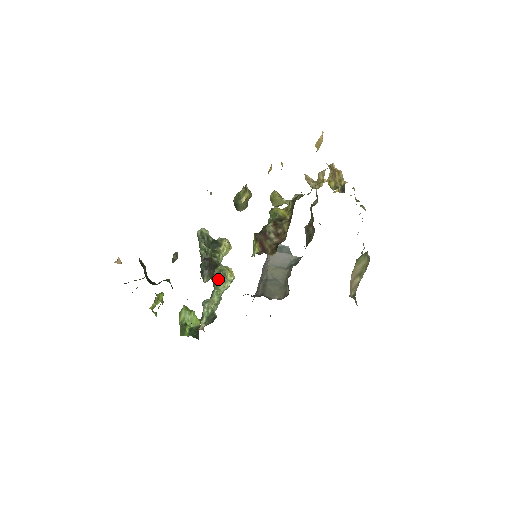
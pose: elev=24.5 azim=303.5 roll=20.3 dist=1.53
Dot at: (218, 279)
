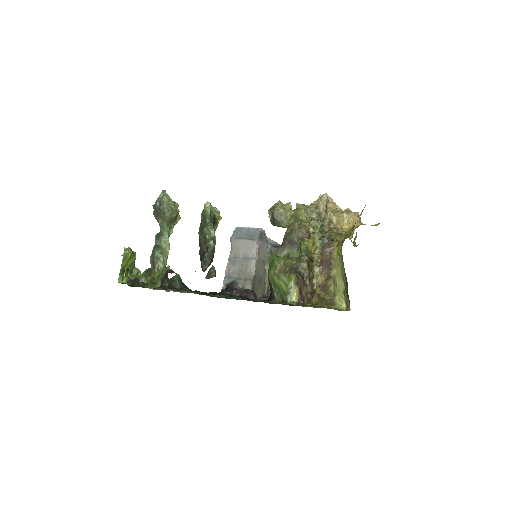
Dot at: (170, 222)
